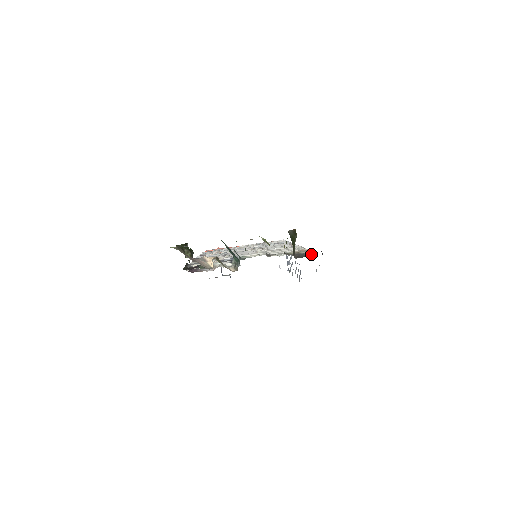
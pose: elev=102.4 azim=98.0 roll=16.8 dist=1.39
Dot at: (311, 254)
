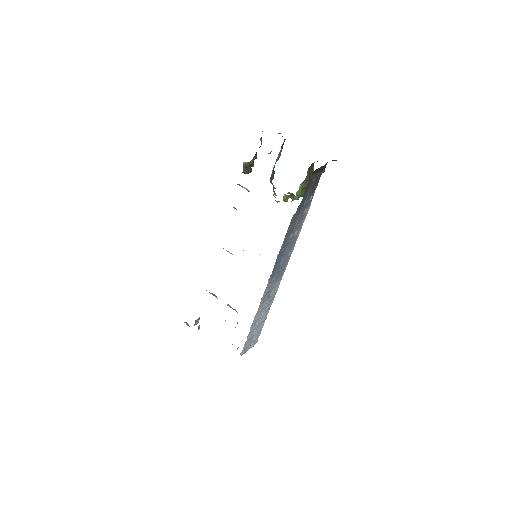
Dot at: occluded
